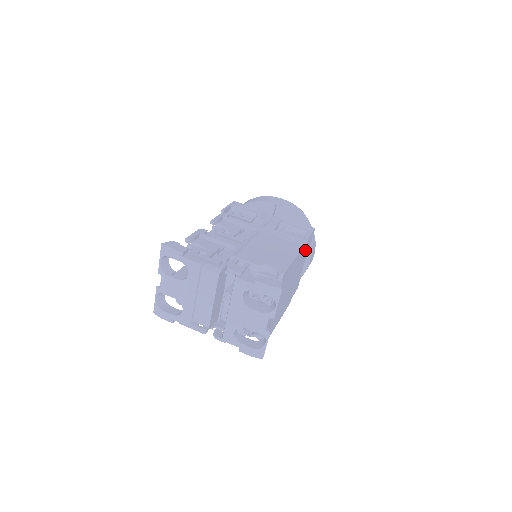
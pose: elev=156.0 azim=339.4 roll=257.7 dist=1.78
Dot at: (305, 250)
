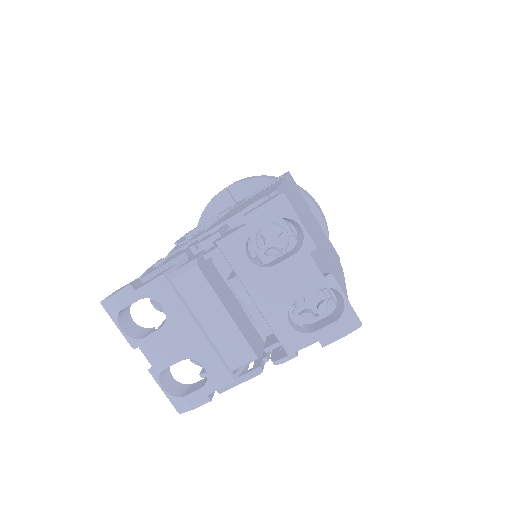
Dot at: occluded
